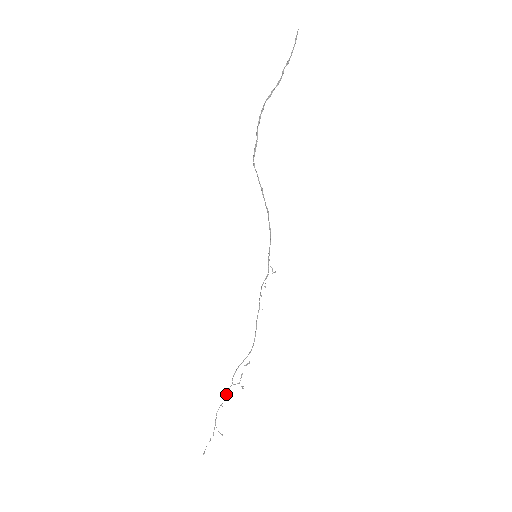
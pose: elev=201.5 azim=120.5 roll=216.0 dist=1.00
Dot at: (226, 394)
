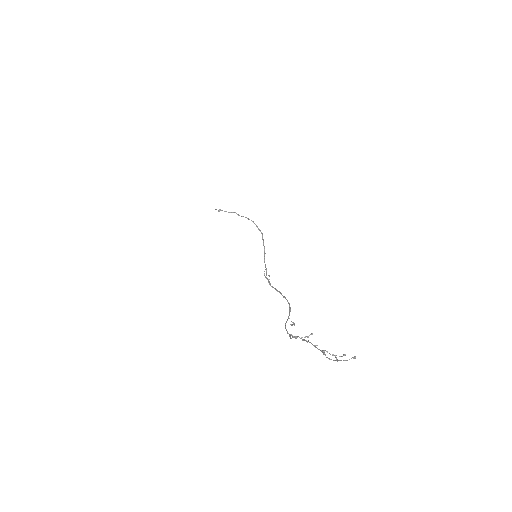
Dot at: (298, 336)
